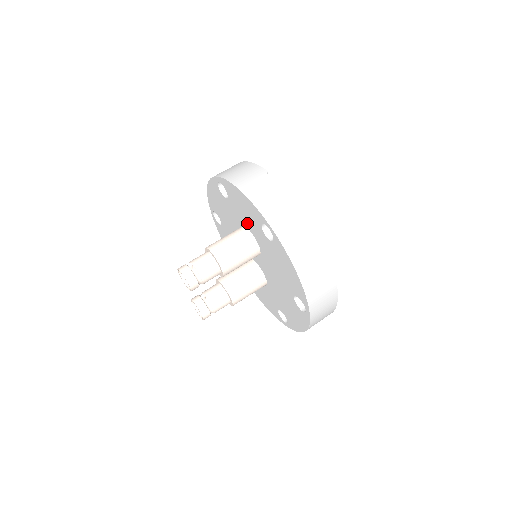
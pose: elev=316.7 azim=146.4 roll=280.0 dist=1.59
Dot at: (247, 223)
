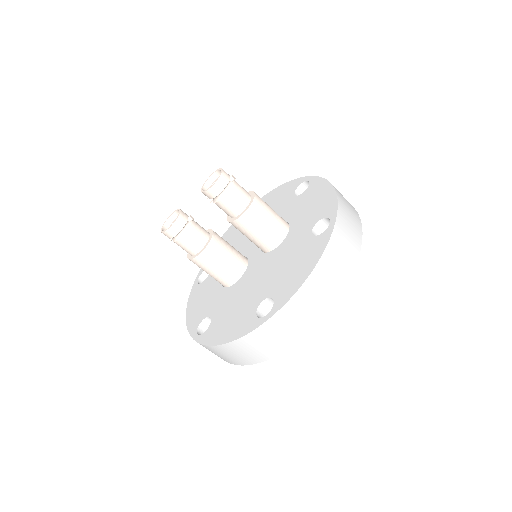
Dot at: (297, 218)
